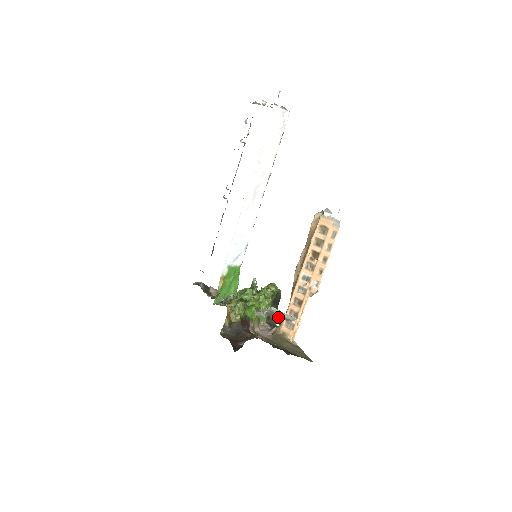
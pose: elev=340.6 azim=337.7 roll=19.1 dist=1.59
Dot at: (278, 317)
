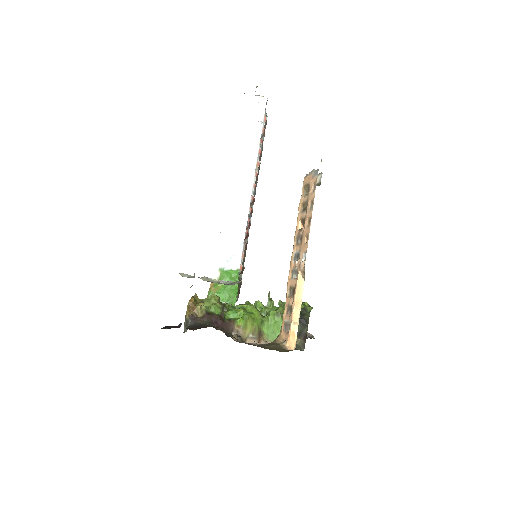
Dot at: occluded
